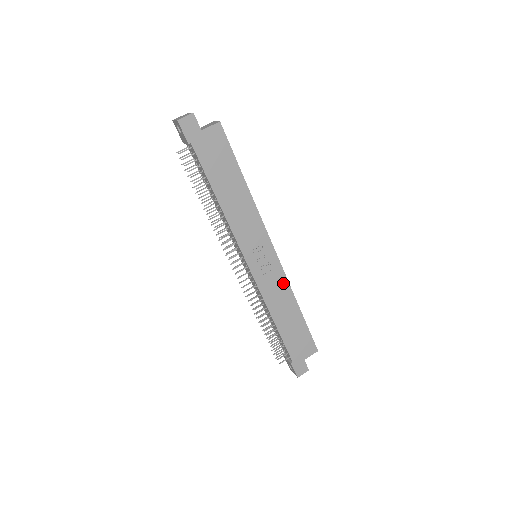
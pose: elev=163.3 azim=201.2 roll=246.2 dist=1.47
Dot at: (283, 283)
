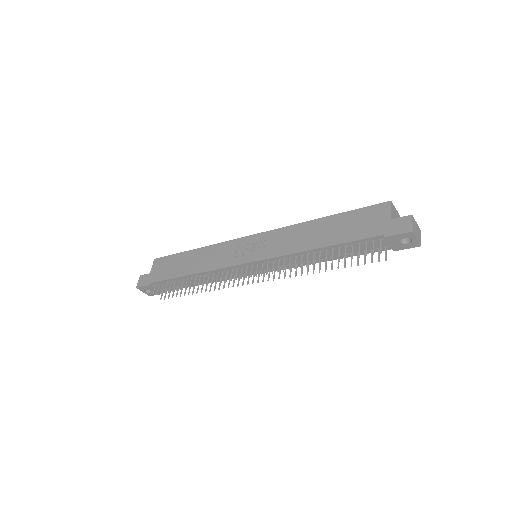
Dot at: (285, 232)
